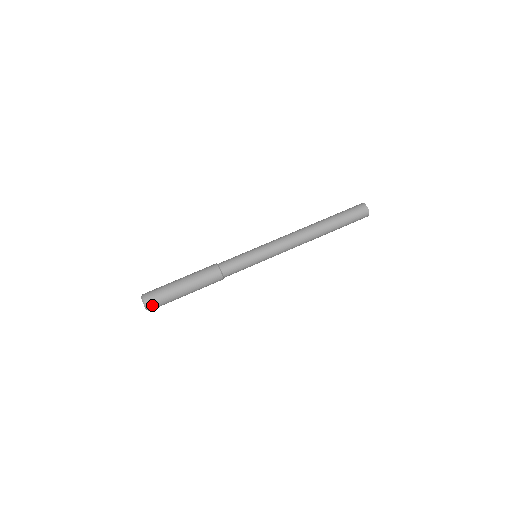
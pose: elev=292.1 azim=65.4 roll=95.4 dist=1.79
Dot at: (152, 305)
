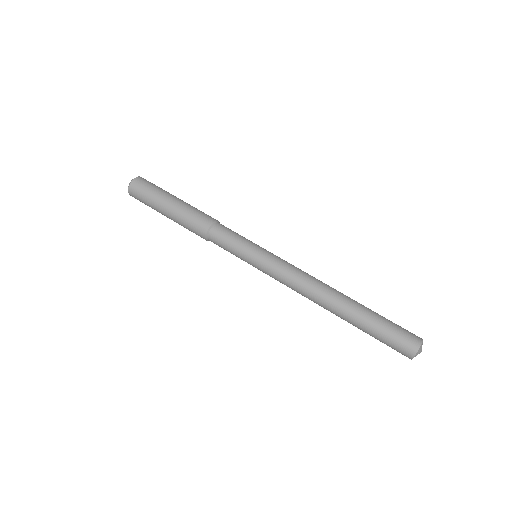
Dot at: (138, 183)
